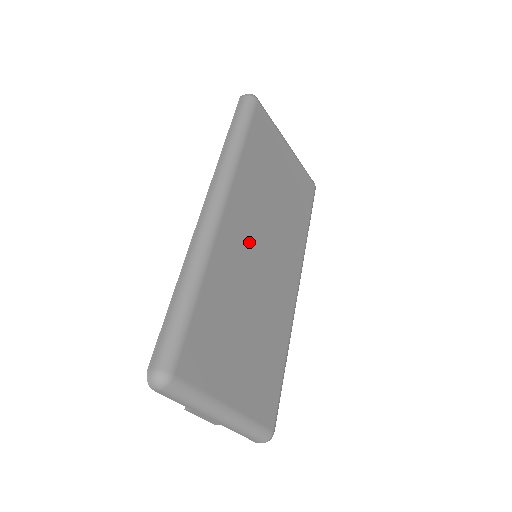
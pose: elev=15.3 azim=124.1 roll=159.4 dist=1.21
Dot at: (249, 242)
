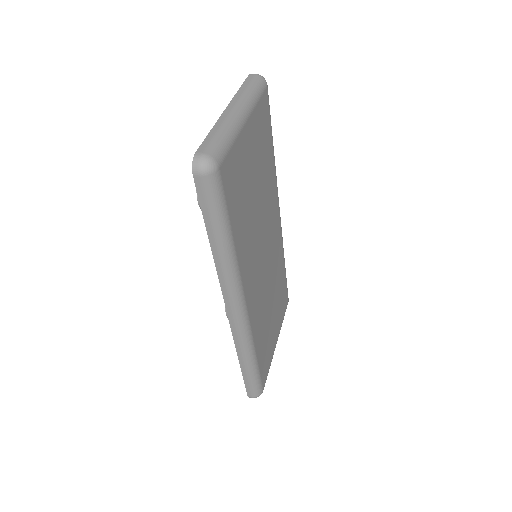
Dot at: (259, 277)
